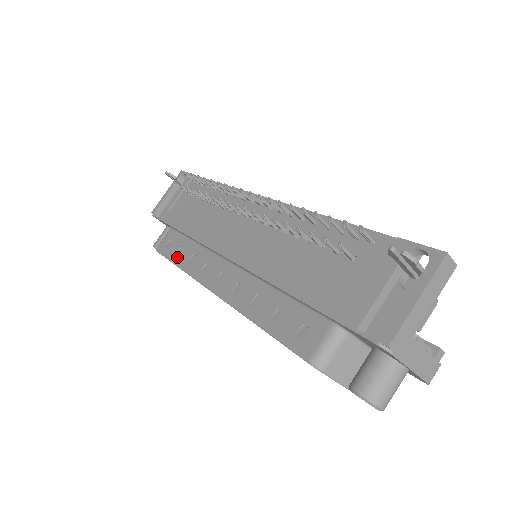
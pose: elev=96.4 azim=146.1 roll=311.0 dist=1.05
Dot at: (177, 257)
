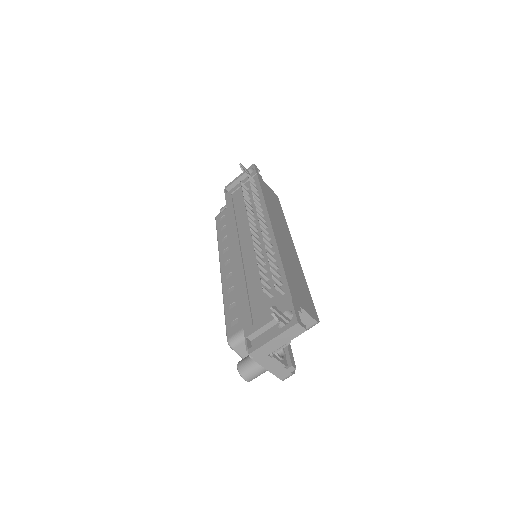
Dot at: (220, 231)
